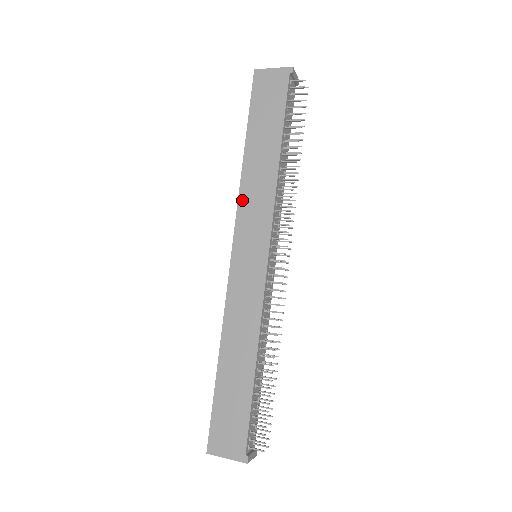
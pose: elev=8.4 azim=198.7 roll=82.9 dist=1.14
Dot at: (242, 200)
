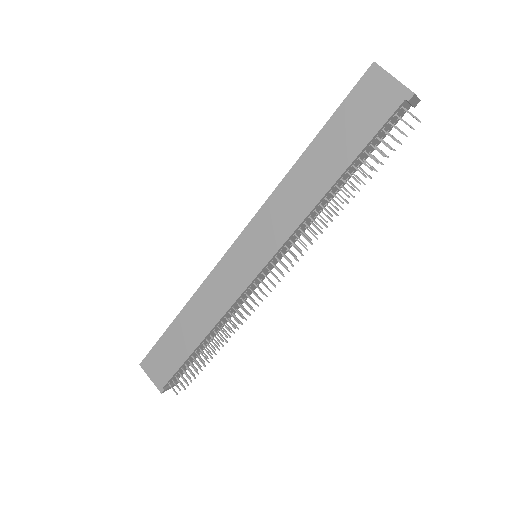
Dot at: (271, 202)
